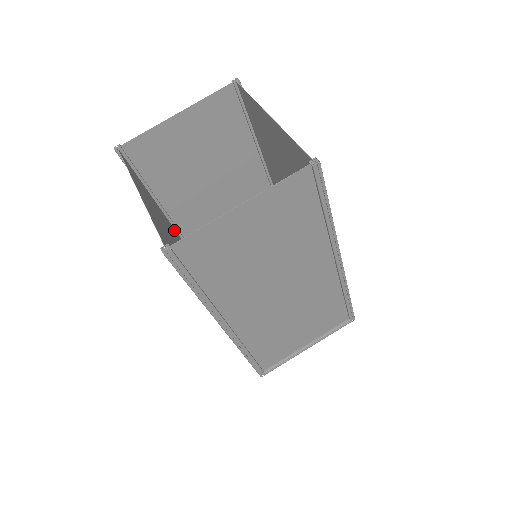
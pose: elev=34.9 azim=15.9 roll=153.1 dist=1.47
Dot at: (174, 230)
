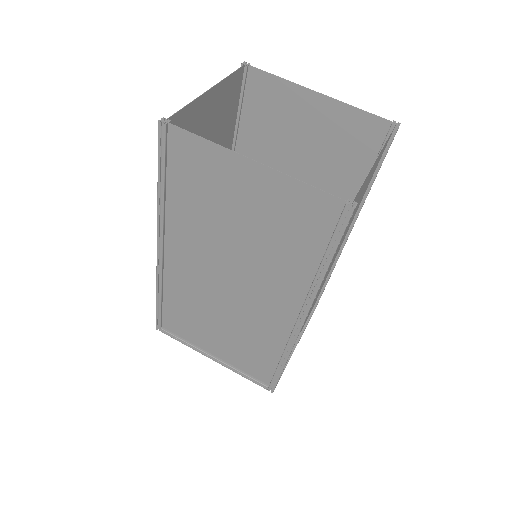
Dot at: (172, 241)
